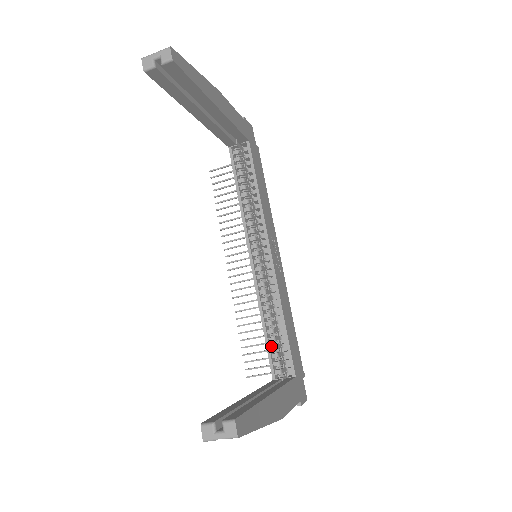
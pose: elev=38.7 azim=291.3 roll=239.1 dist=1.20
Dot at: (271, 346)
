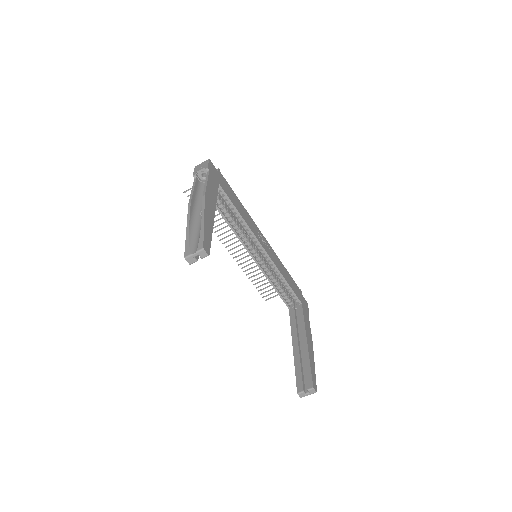
Dot at: (282, 294)
